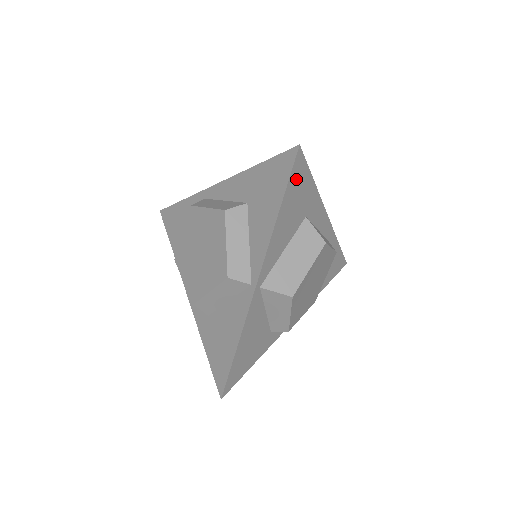
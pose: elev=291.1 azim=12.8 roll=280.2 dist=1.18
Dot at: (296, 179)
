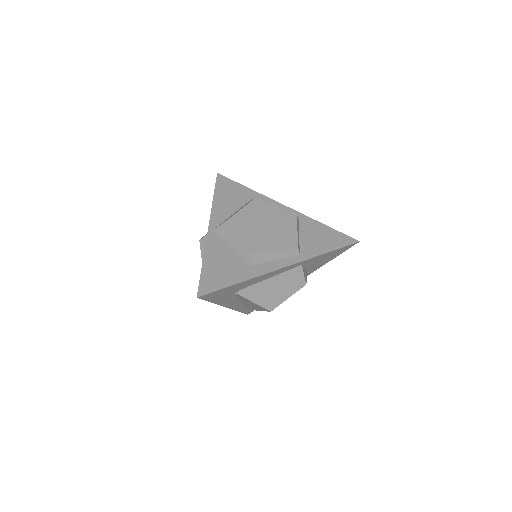
Dot at: (224, 185)
